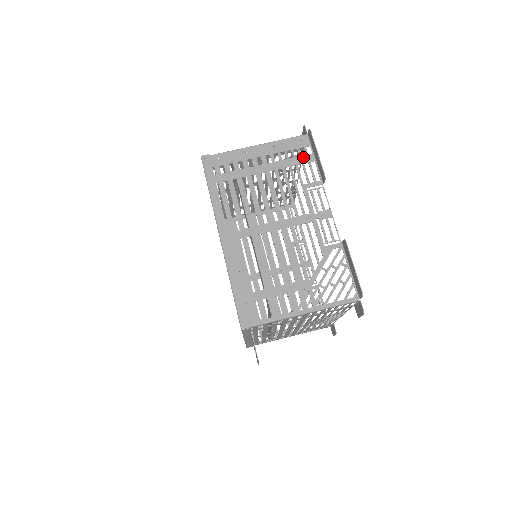
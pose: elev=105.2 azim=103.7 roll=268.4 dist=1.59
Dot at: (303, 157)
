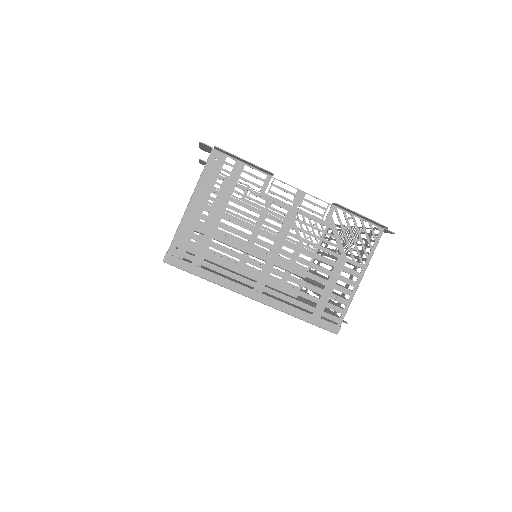
Dot at: (233, 172)
